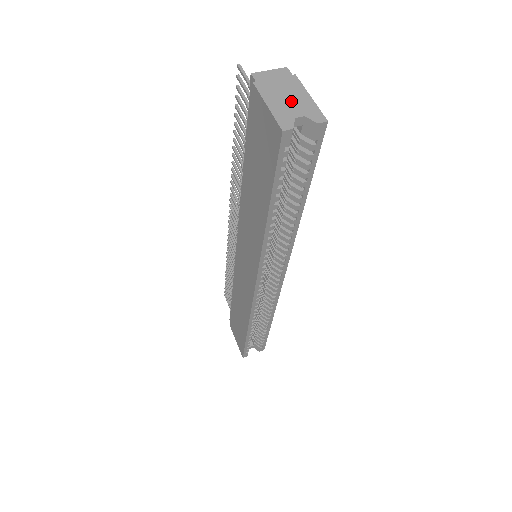
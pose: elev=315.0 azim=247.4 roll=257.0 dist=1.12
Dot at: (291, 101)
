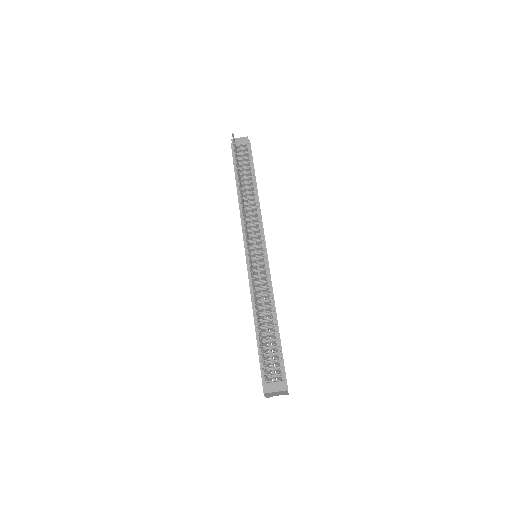
Dot at: occluded
